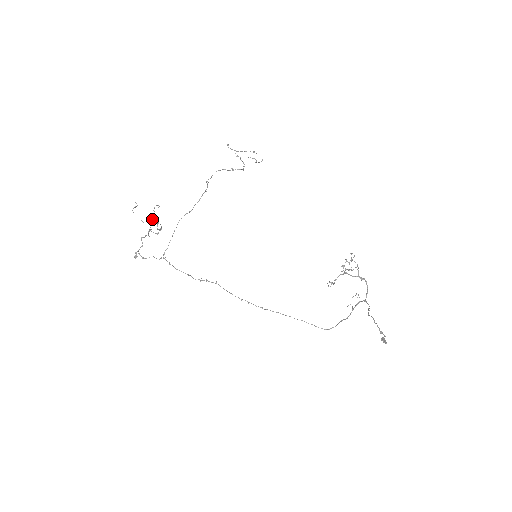
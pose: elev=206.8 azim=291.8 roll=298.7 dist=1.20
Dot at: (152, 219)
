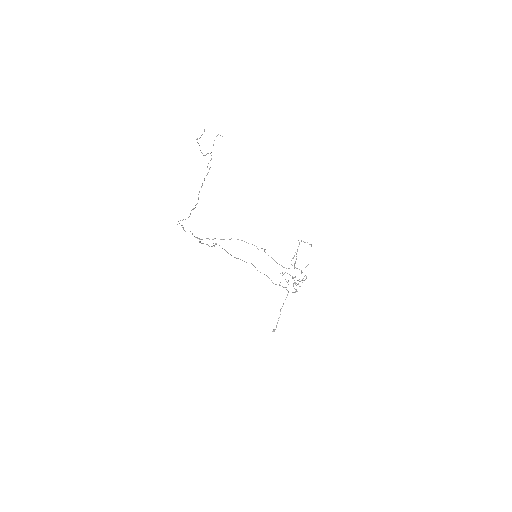
Dot at: occluded
